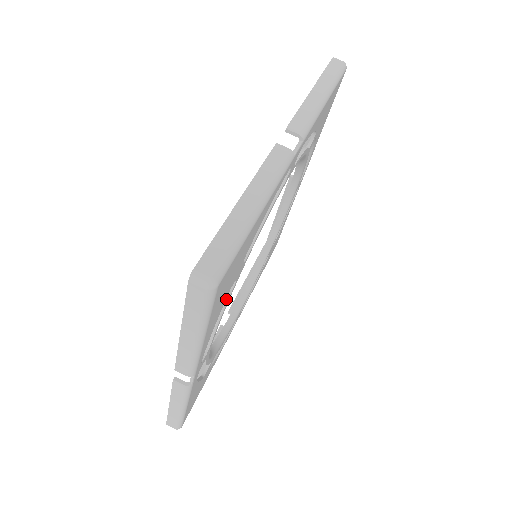
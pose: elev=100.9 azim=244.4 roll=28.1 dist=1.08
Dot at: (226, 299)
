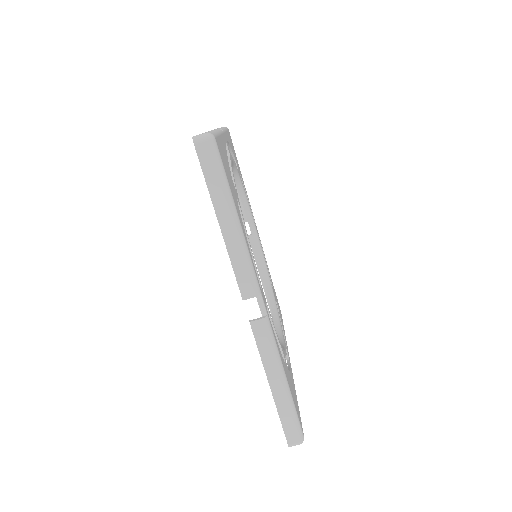
Dot at: occluded
